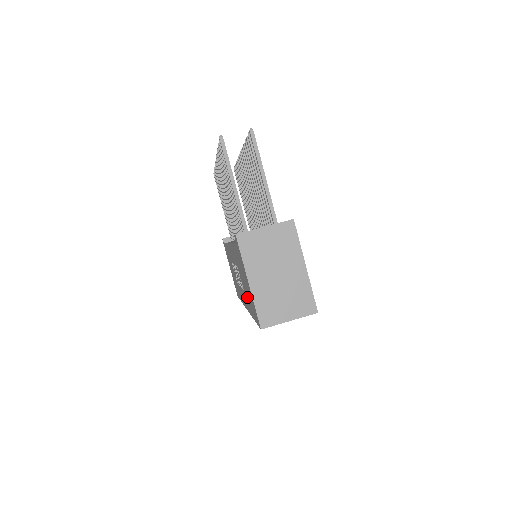
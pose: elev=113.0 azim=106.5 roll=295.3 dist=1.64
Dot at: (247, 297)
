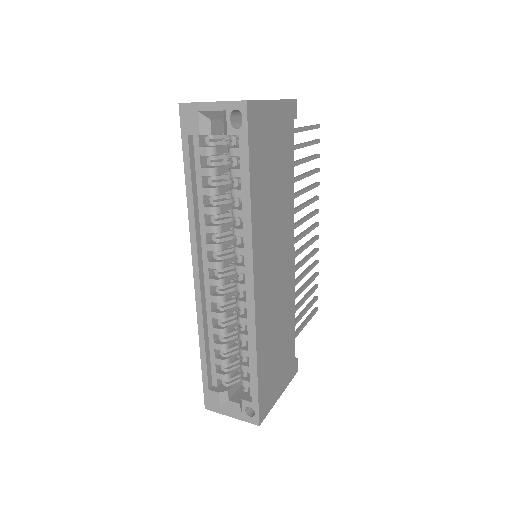
Dot at: occluded
